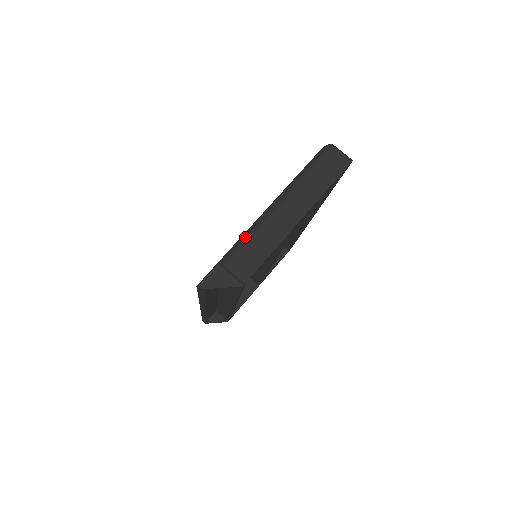
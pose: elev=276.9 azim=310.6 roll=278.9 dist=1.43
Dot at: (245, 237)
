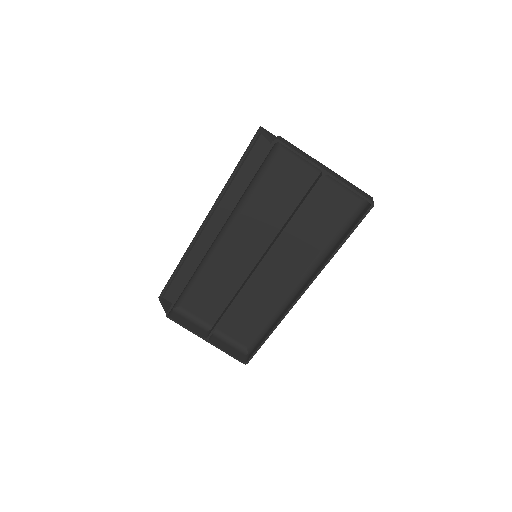
Dot at: occluded
